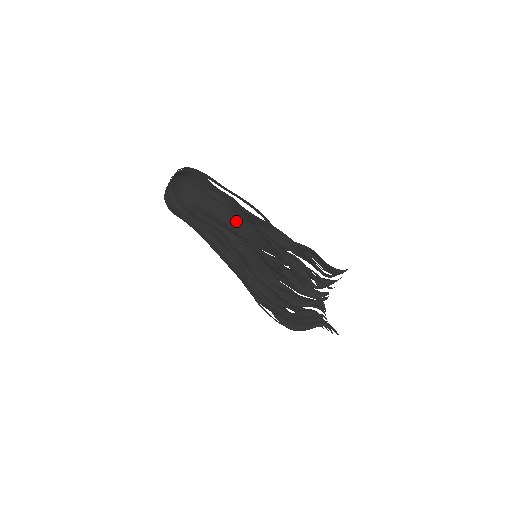
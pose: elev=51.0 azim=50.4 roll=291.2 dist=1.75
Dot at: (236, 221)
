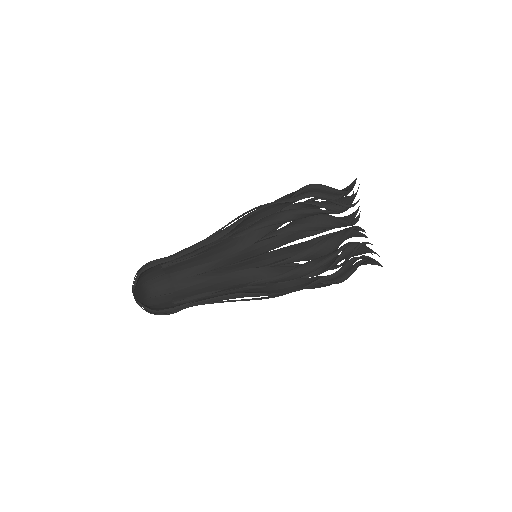
Dot at: (213, 253)
